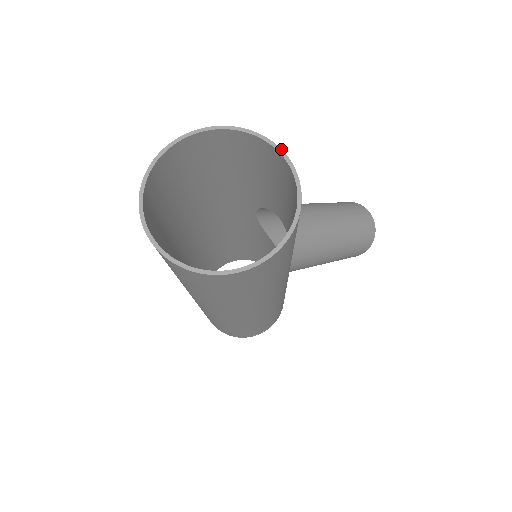
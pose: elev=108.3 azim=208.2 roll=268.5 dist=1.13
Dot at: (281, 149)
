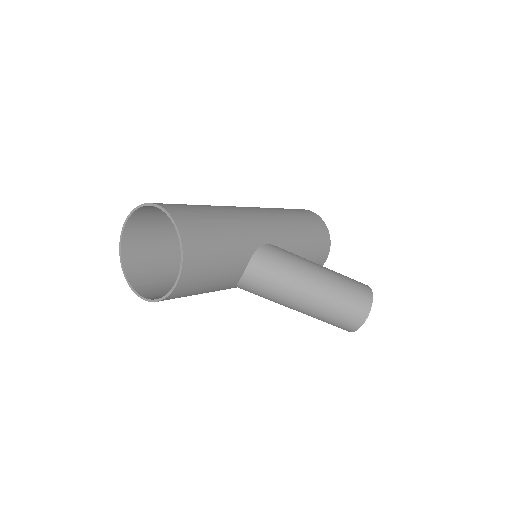
Dot at: (180, 274)
